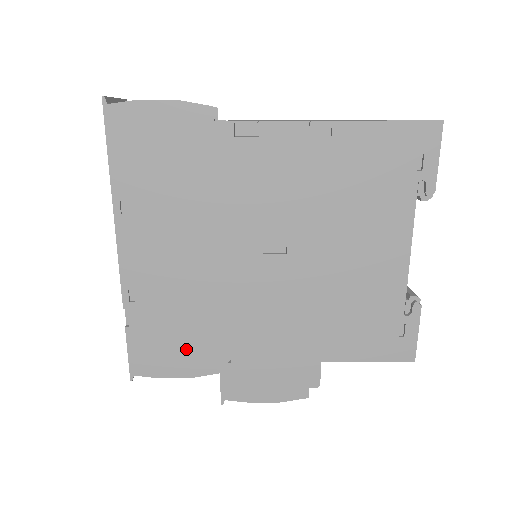
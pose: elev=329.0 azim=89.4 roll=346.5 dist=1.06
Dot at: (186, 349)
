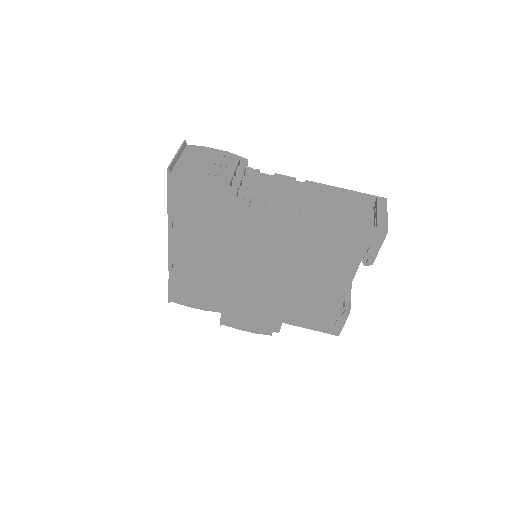
Dot at: (203, 298)
